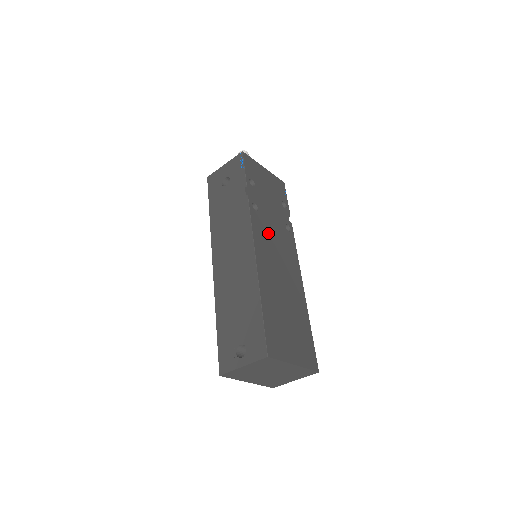
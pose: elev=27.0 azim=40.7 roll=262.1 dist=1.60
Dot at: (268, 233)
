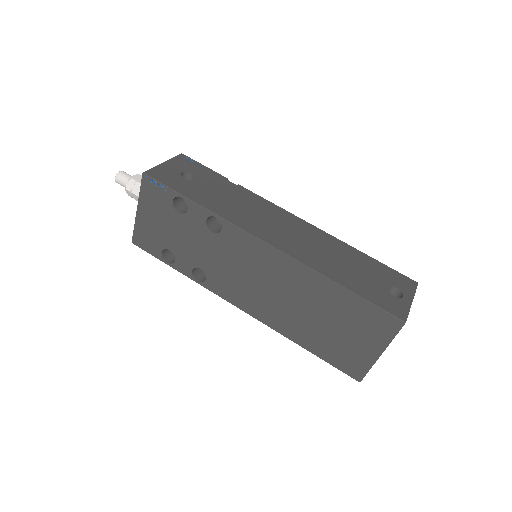
Dot at: occluded
